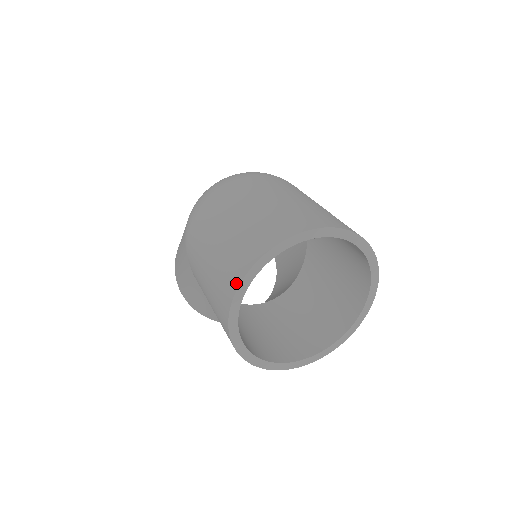
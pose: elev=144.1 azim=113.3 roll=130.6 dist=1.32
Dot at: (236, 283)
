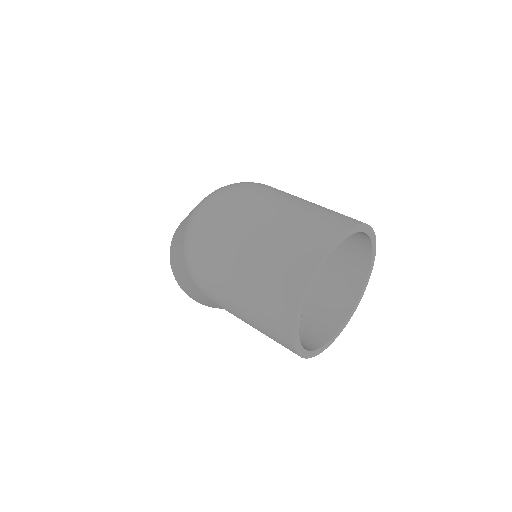
Dot at: (289, 328)
